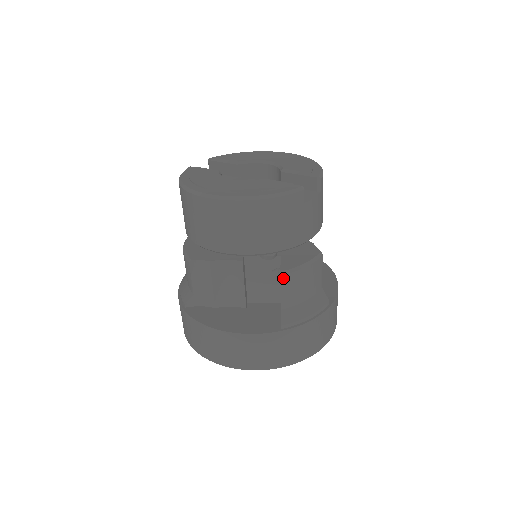
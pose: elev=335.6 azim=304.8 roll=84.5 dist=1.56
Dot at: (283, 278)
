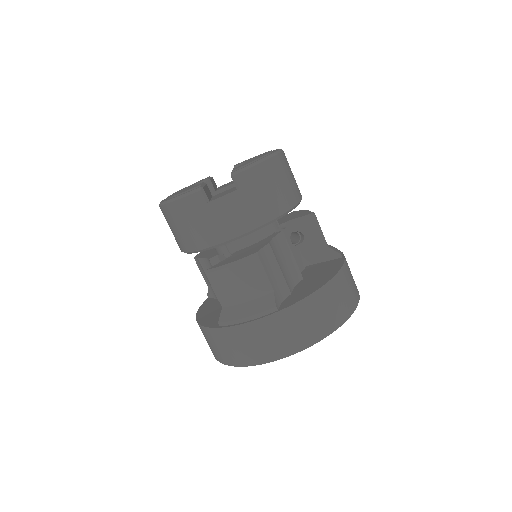
Dot at: (209, 276)
